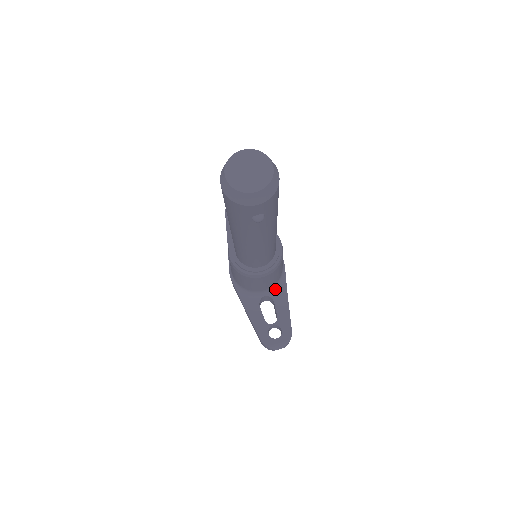
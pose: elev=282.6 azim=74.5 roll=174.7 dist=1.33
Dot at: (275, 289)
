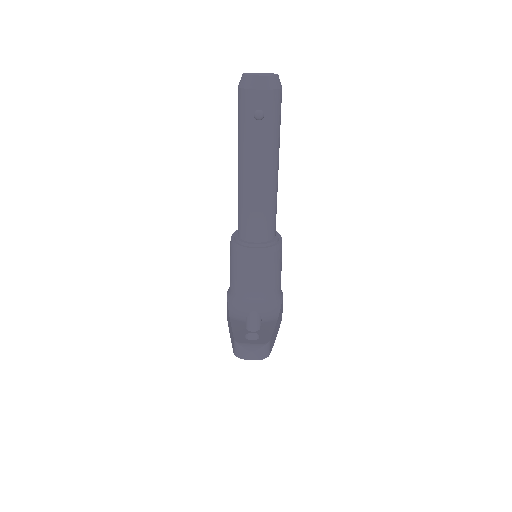
Dot at: (266, 308)
